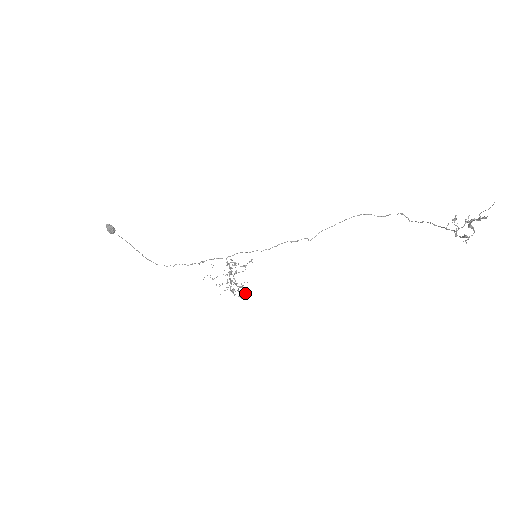
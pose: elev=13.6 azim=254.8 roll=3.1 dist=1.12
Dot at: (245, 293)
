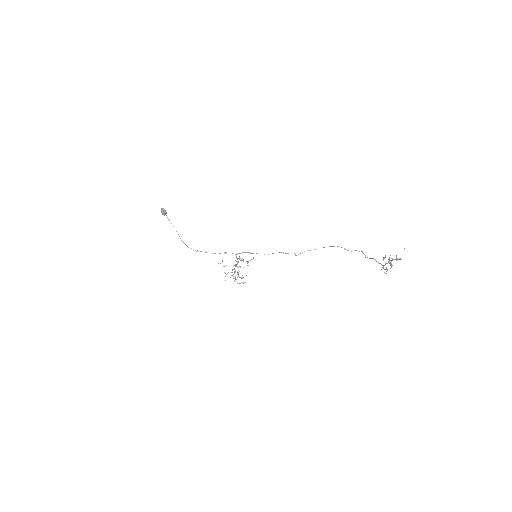
Dot at: occluded
